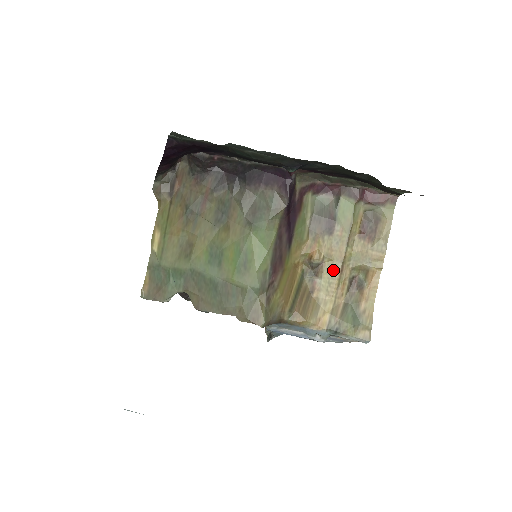
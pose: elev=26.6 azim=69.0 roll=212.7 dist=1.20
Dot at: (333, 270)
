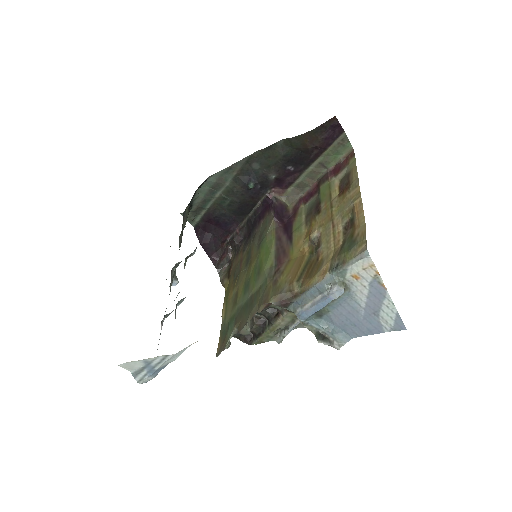
Dot at: (327, 231)
